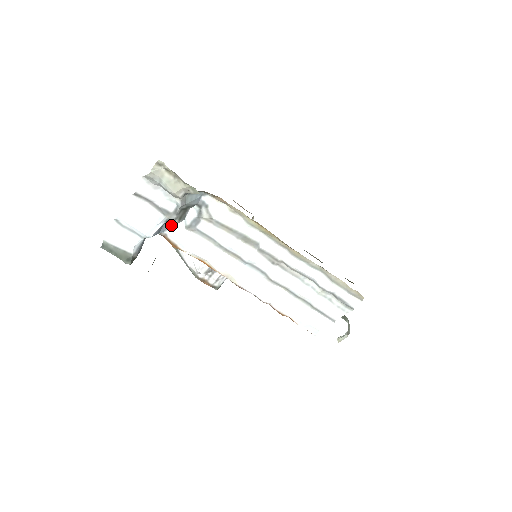
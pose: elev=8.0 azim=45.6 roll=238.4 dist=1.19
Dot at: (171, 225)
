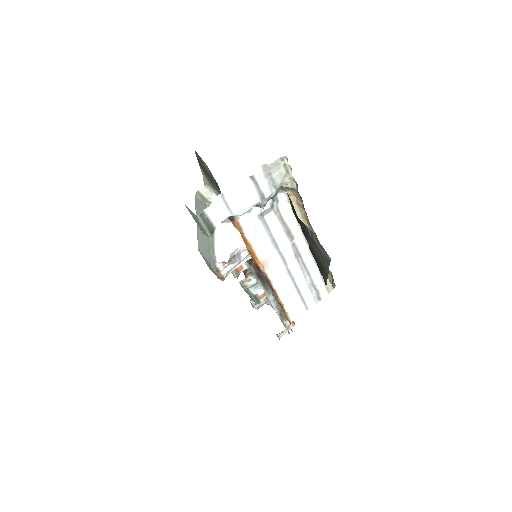
Dot at: (247, 211)
